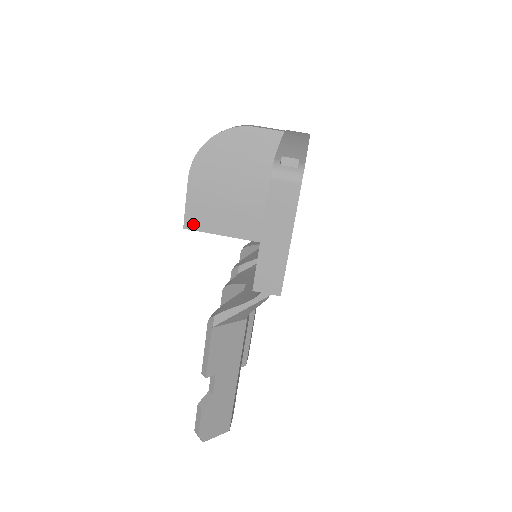
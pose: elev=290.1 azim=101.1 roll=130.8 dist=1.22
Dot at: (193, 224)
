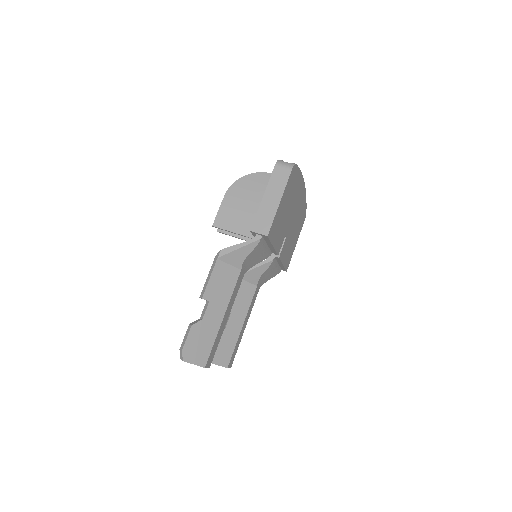
Dot at: (219, 224)
